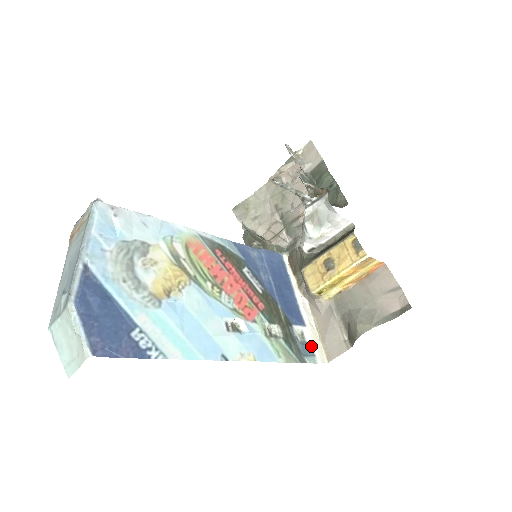
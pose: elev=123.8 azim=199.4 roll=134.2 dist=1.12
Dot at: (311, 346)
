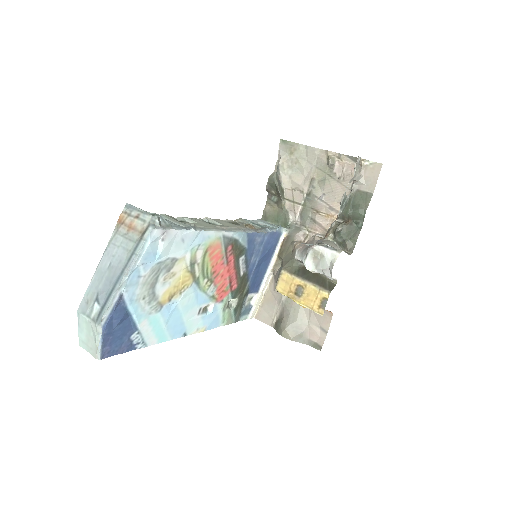
Dot at: (251, 307)
